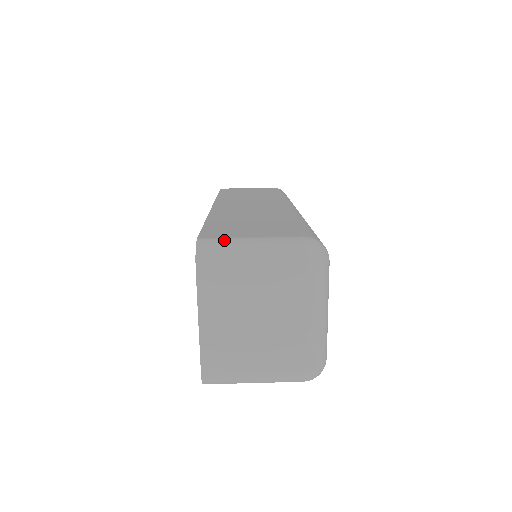
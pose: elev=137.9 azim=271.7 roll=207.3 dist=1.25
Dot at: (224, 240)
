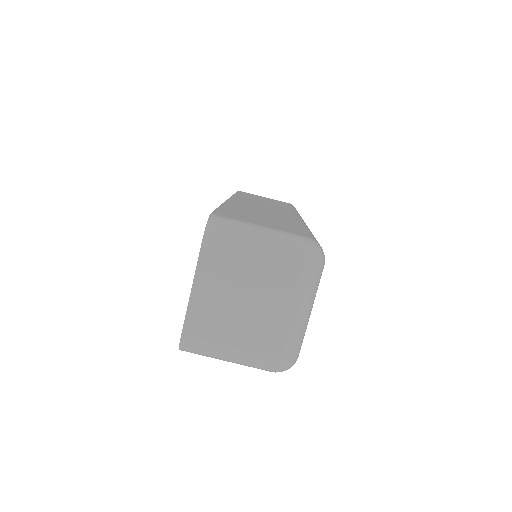
Dot at: (235, 221)
